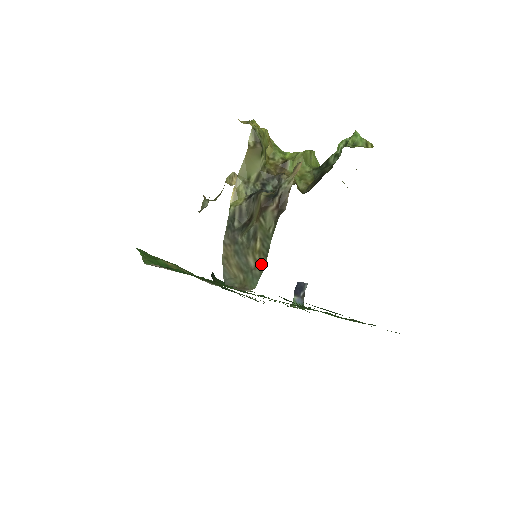
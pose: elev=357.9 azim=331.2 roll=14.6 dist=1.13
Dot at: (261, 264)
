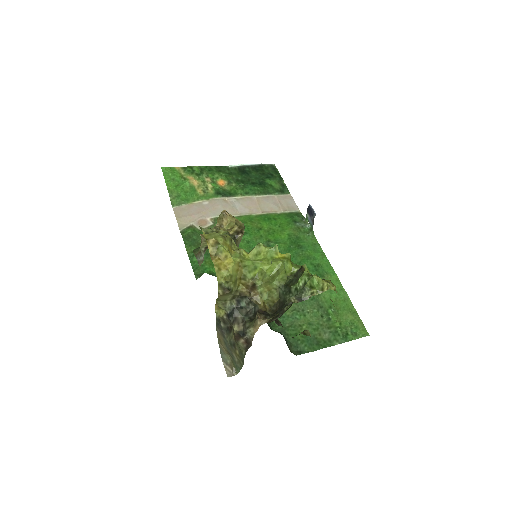
Dot at: (240, 363)
